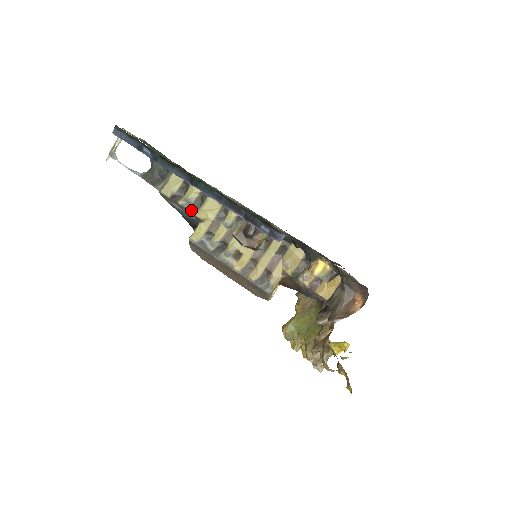
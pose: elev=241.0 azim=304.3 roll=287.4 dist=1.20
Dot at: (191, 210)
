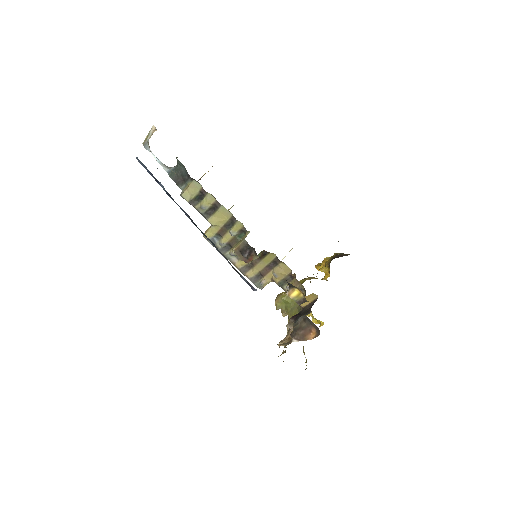
Dot at: (205, 216)
